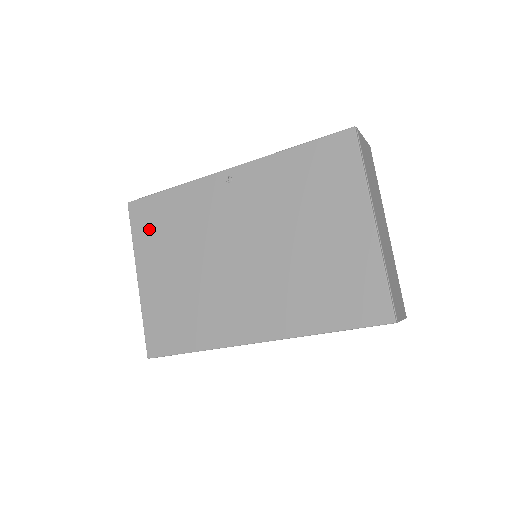
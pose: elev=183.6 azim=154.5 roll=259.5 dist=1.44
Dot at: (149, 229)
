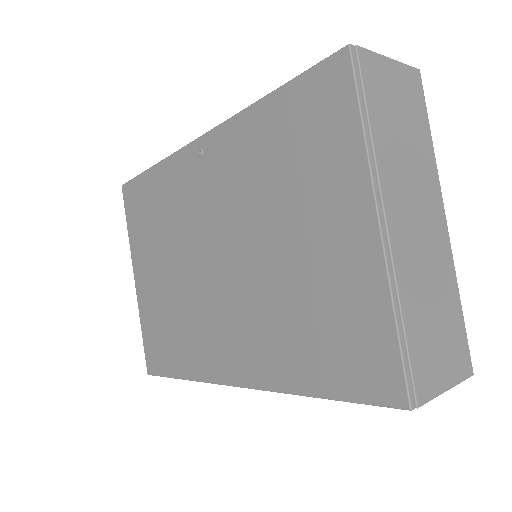
Dot at: (139, 219)
